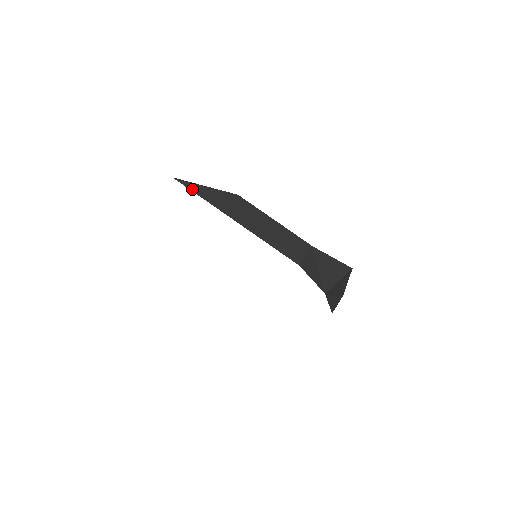
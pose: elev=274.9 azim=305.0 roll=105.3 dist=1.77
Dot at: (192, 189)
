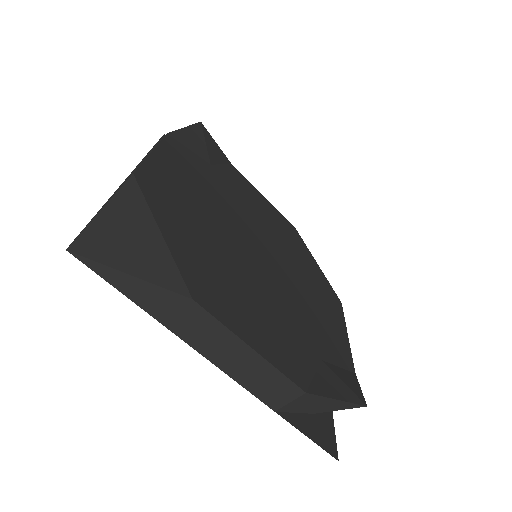
Dot at: (105, 277)
